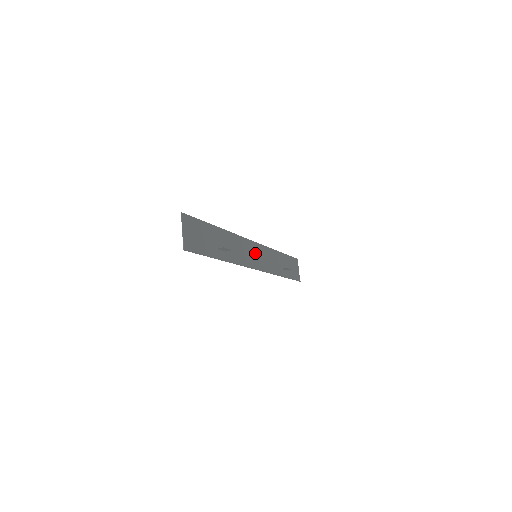
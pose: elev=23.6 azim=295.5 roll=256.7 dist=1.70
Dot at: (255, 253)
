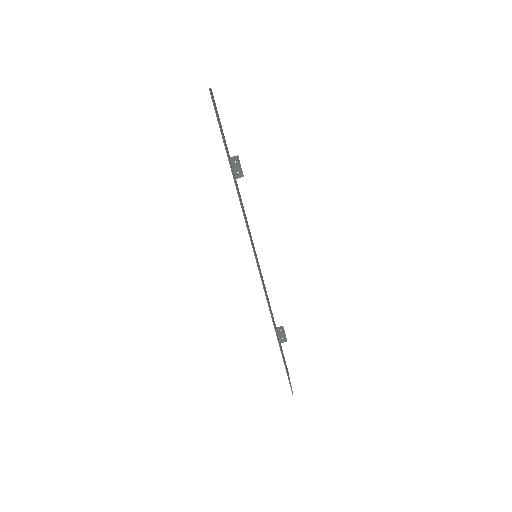
Dot at: occluded
